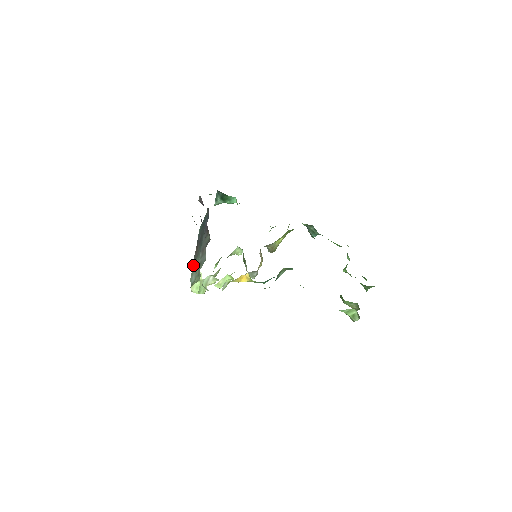
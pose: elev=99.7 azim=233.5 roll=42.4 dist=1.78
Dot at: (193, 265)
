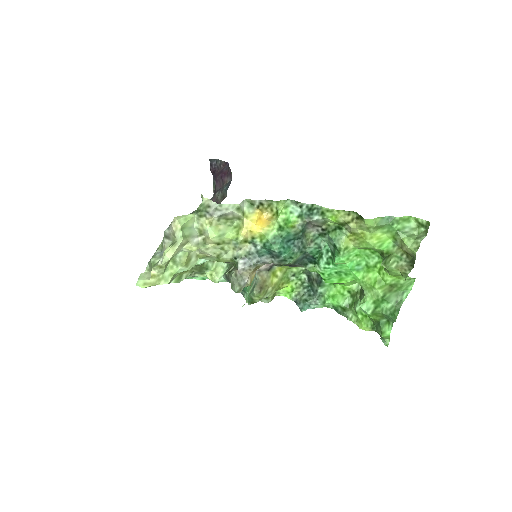
Dot at: occluded
